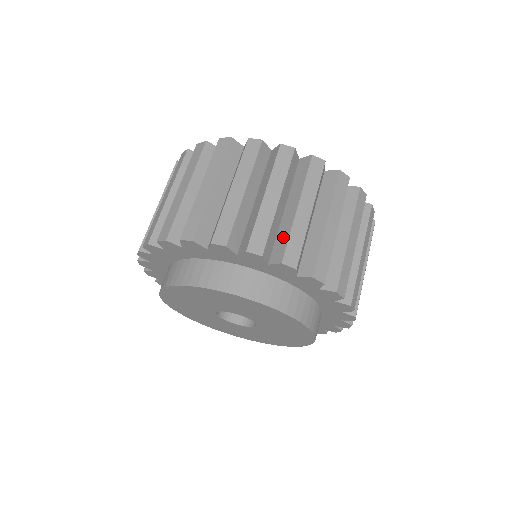
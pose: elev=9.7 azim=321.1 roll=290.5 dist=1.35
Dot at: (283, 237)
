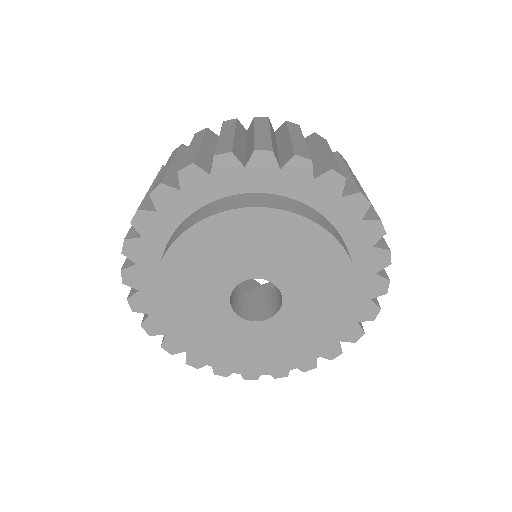
Dot at: occluded
